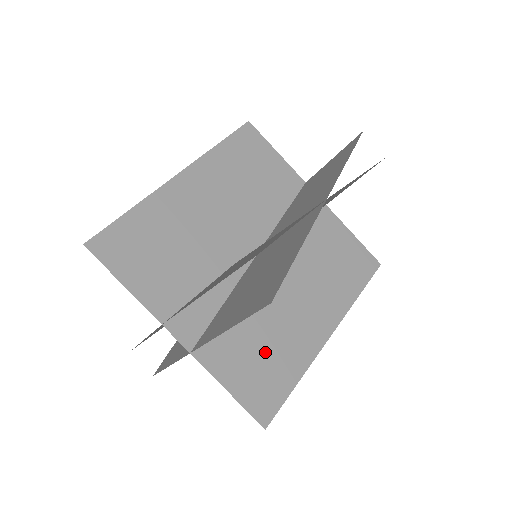
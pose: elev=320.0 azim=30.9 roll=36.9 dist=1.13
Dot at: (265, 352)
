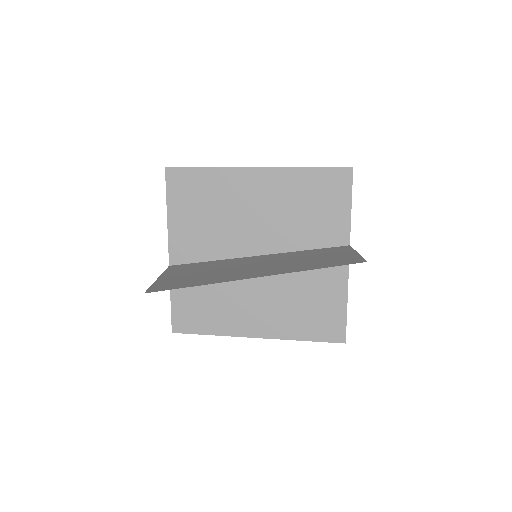
Dot at: (207, 304)
